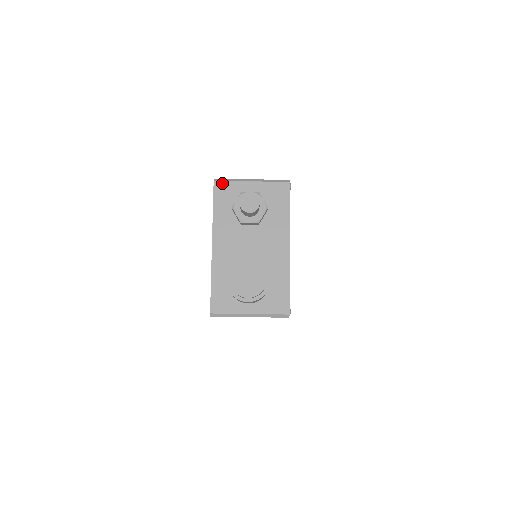
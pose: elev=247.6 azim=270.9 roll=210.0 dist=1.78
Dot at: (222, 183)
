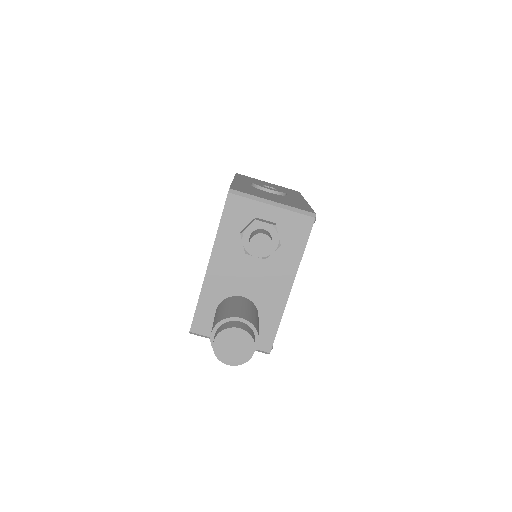
Dot at: (237, 198)
